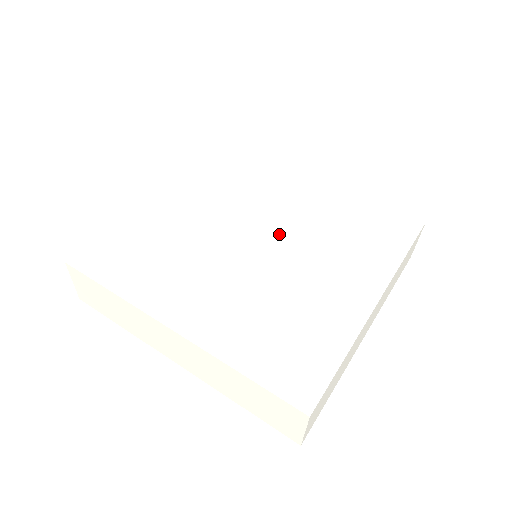
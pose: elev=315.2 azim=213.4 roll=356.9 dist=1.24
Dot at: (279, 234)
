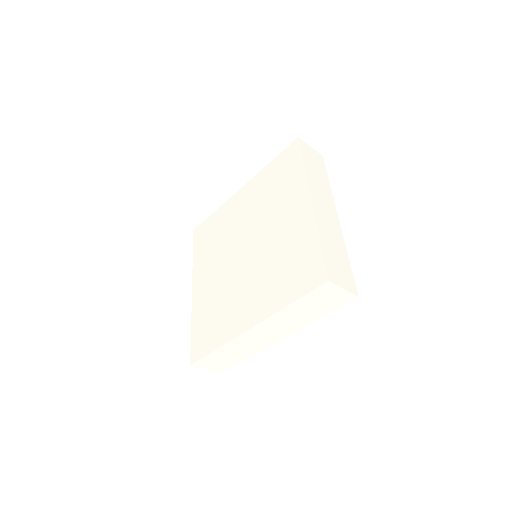
Dot at: (249, 235)
